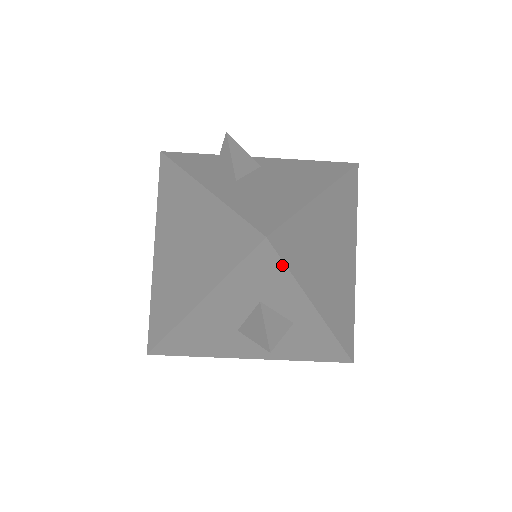
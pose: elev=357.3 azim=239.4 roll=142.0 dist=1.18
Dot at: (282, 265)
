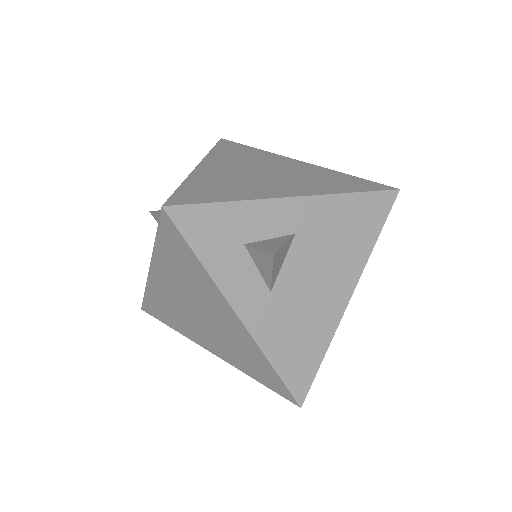
Dot at: occluded
